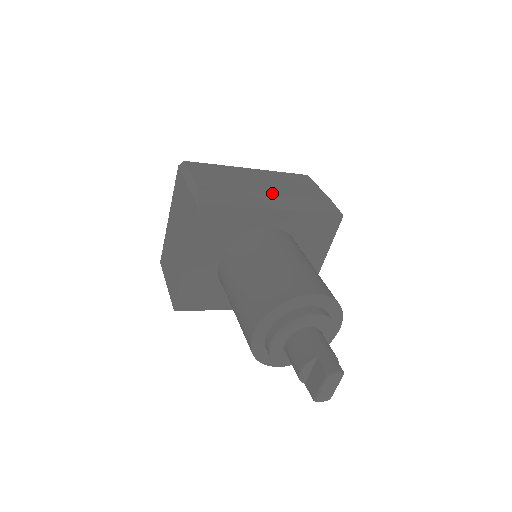
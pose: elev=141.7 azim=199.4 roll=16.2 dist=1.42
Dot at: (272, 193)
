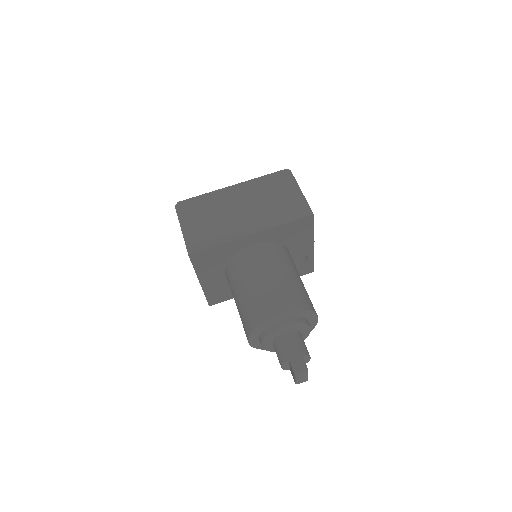
Dot at: (249, 215)
